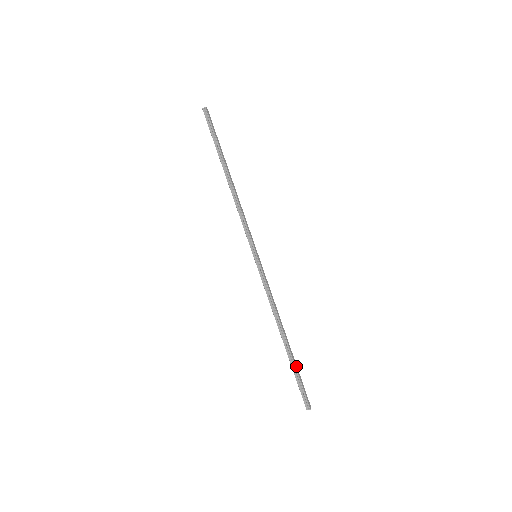
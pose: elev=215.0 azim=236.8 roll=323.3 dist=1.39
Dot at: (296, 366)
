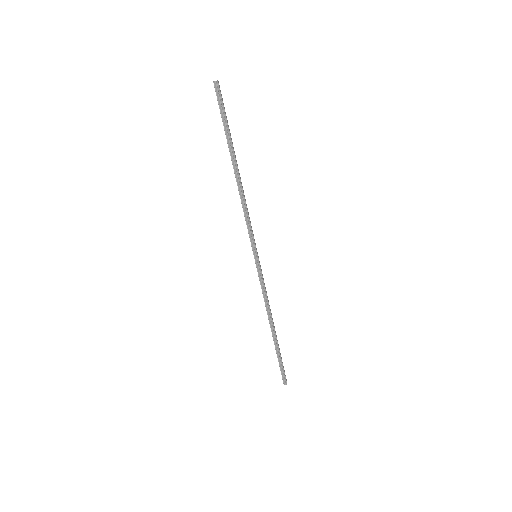
Dot at: occluded
